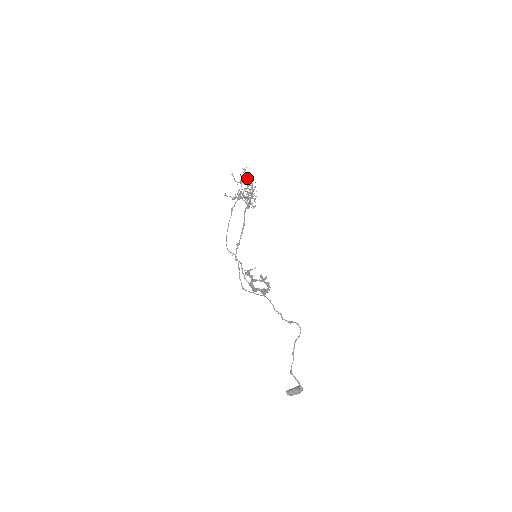
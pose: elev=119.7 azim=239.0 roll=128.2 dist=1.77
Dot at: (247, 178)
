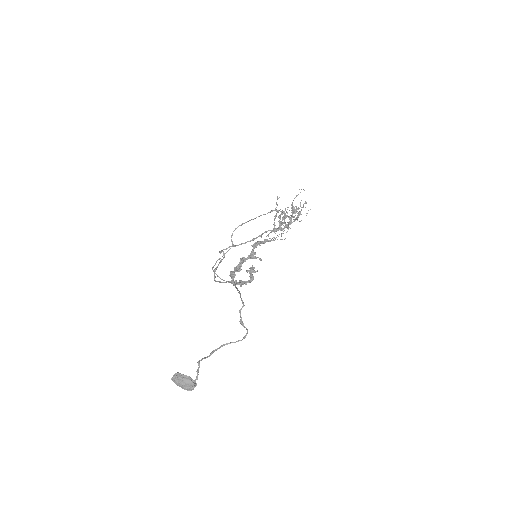
Dot at: occluded
